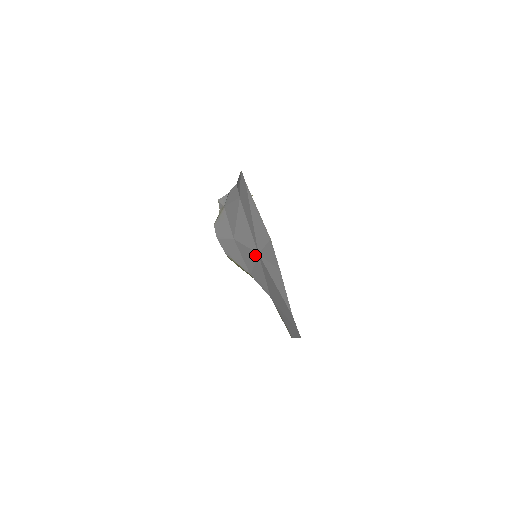
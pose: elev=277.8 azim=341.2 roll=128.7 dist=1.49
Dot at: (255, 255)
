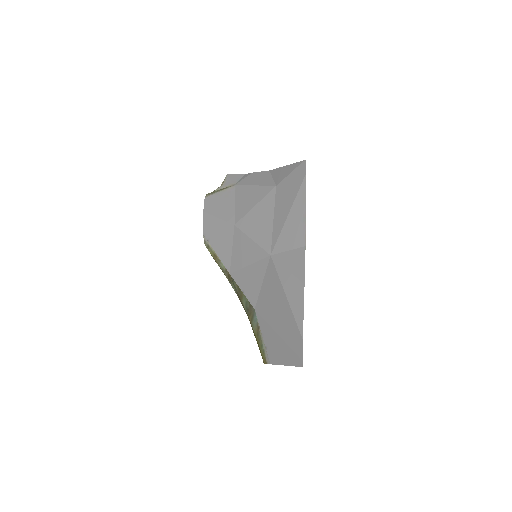
Dot at: (262, 254)
